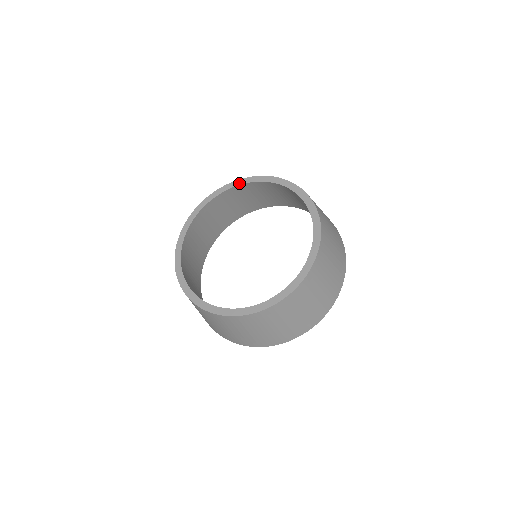
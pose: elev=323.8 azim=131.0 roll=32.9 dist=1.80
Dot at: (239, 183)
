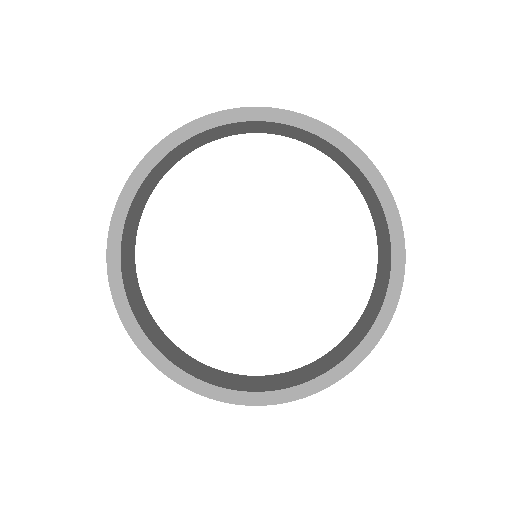
Dot at: (166, 149)
